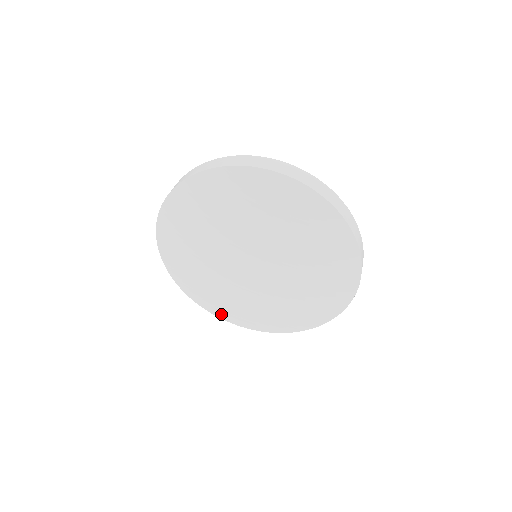
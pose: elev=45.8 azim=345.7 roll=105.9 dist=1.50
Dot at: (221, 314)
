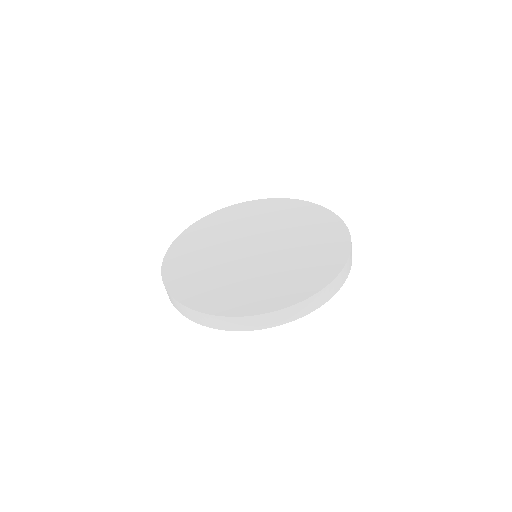
Dot at: occluded
